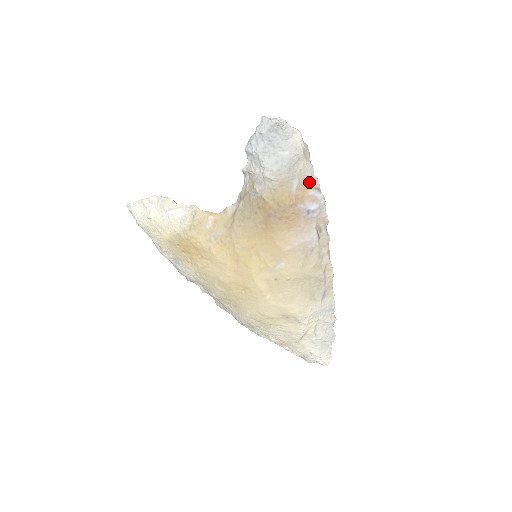
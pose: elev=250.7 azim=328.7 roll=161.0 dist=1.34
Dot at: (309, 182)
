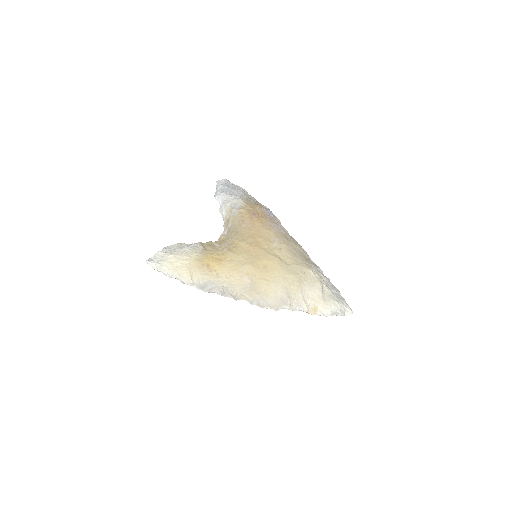
Dot at: (258, 203)
